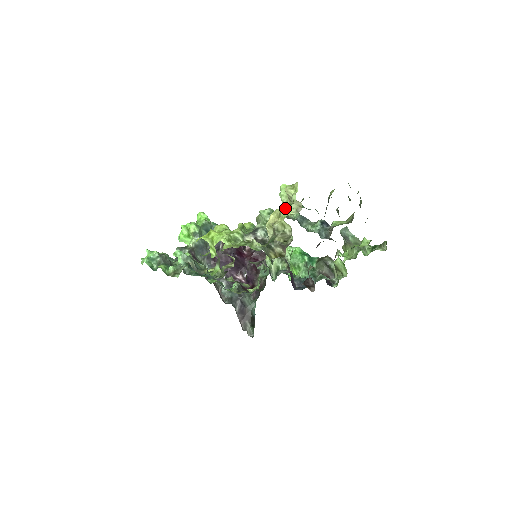
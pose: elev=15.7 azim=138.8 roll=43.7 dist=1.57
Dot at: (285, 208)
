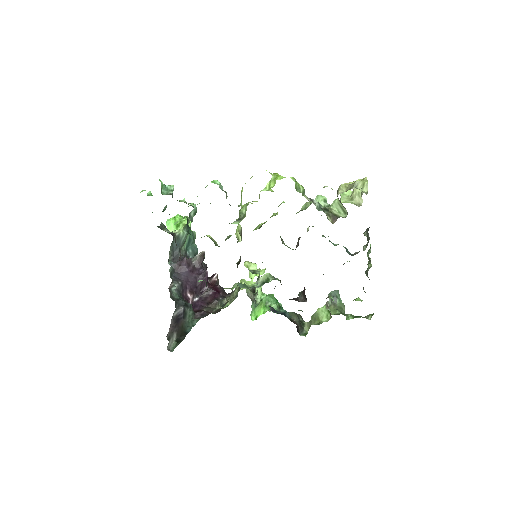
Dot at: (344, 202)
